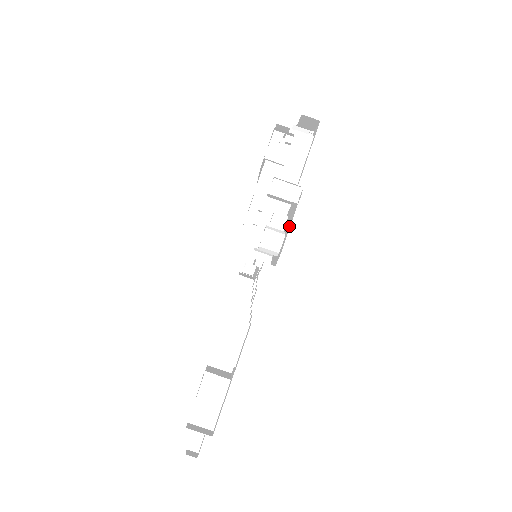
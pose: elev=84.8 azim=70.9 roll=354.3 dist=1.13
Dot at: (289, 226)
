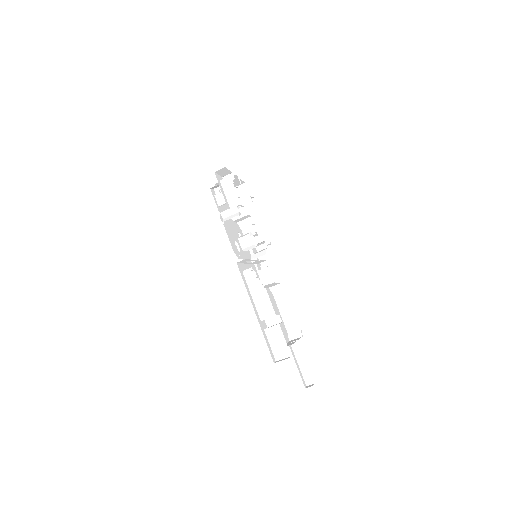
Dot at: occluded
